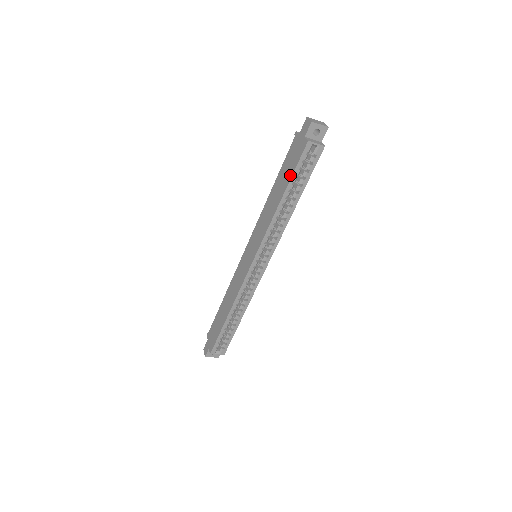
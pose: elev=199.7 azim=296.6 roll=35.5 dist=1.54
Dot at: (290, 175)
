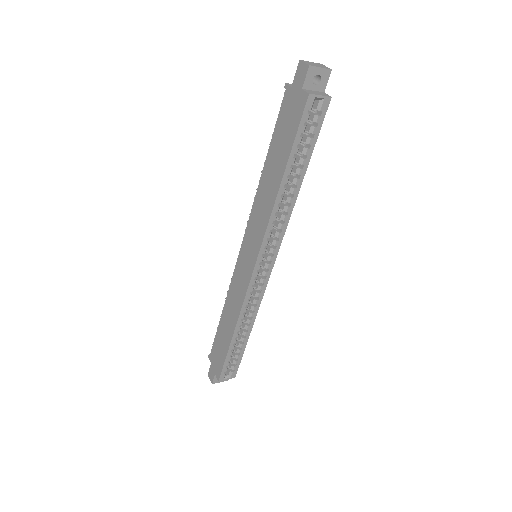
Dot at: (289, 146)
